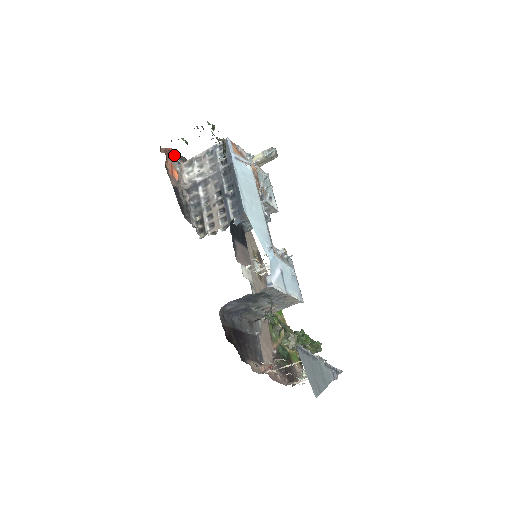
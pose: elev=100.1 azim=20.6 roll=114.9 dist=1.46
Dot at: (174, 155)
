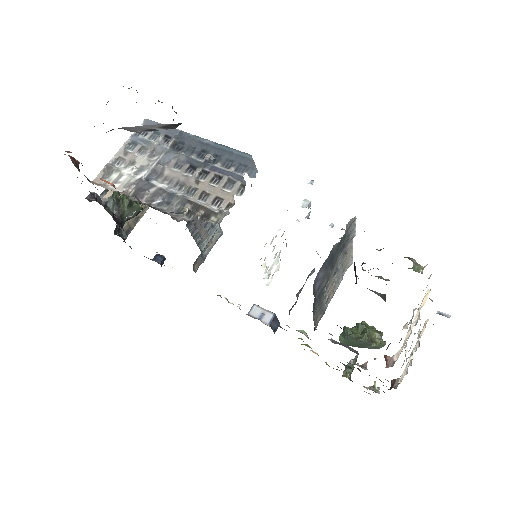
Dot at: occluded
